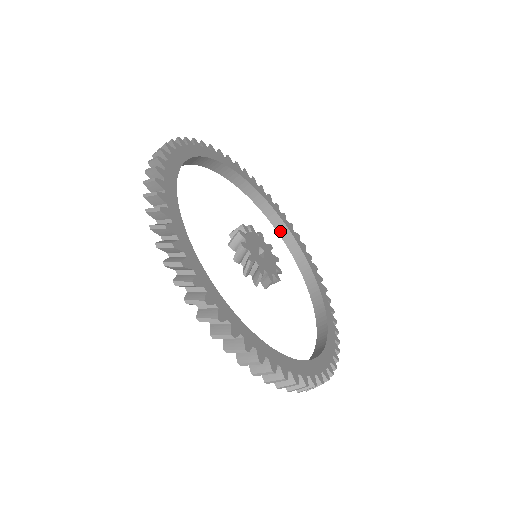
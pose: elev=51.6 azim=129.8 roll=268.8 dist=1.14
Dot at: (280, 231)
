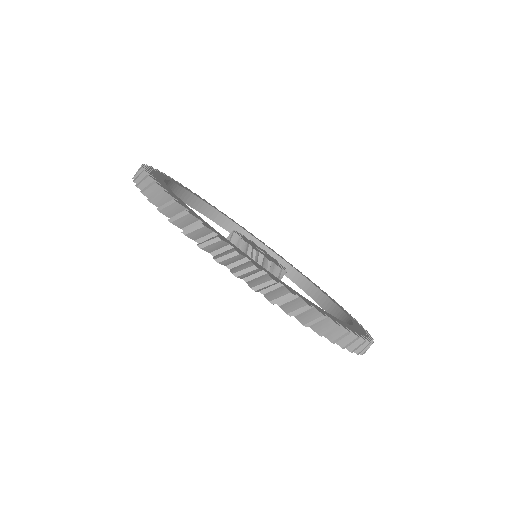
Dot at: (330, 311)
